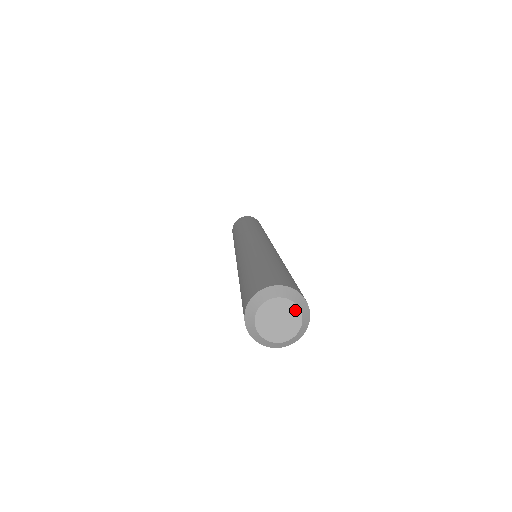
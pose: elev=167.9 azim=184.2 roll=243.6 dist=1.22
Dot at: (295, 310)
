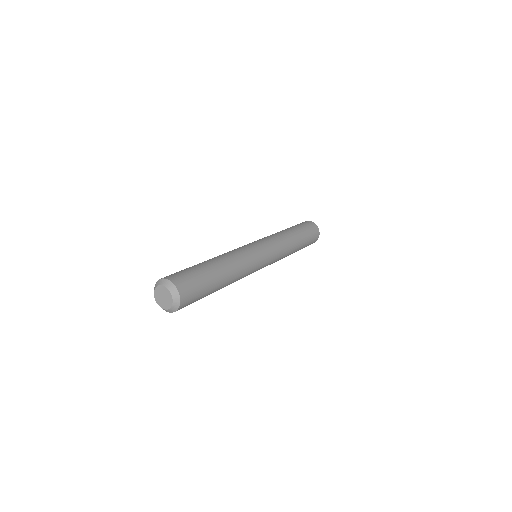
Dot at: (171, 303)
